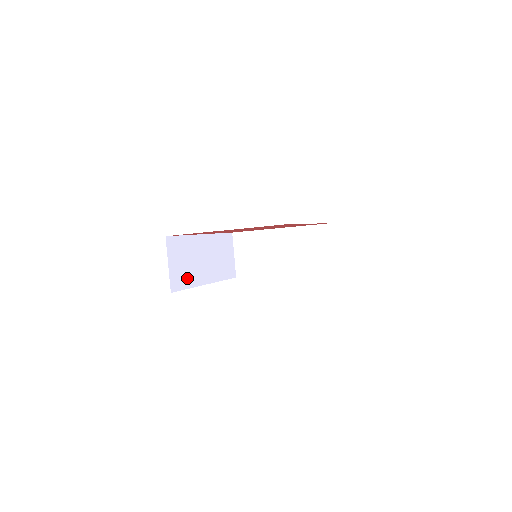
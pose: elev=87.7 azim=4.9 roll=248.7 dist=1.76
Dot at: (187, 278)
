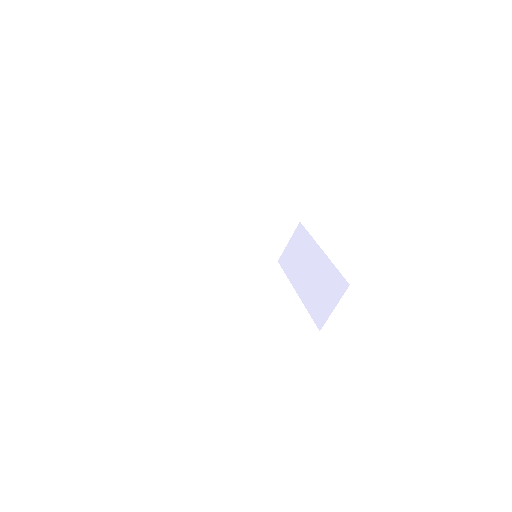
Dot at: (205, 230)
